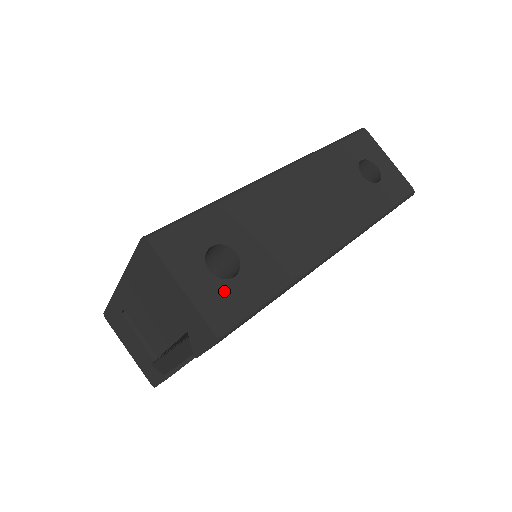
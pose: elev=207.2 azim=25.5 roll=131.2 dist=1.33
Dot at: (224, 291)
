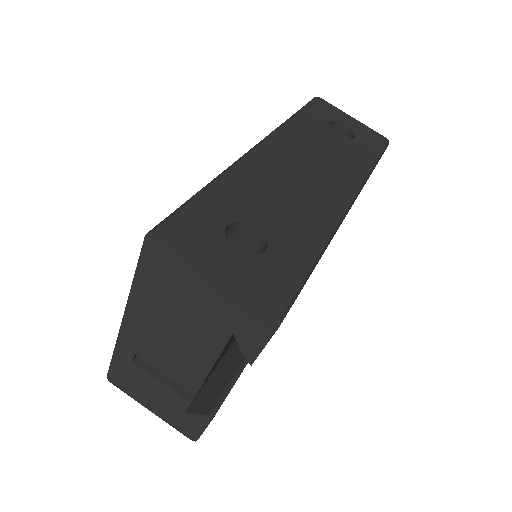
Dot at: (262, 267)
